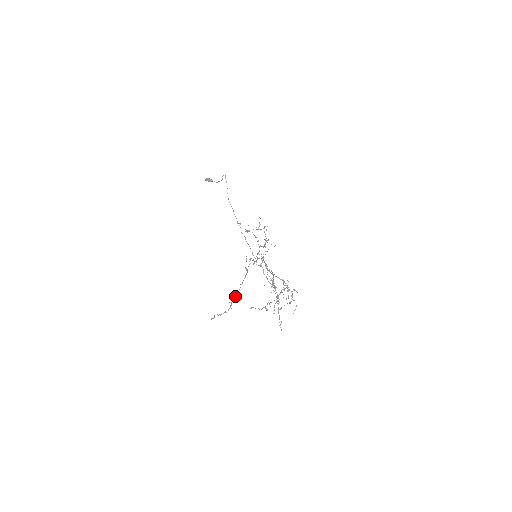
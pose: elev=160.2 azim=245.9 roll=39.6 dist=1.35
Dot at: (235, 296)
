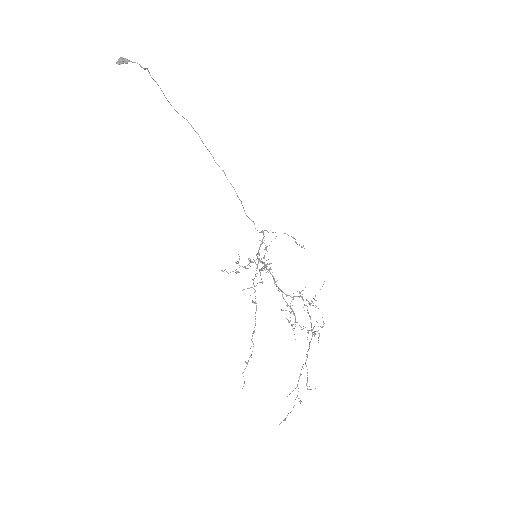
Dot at: (253, 333)
